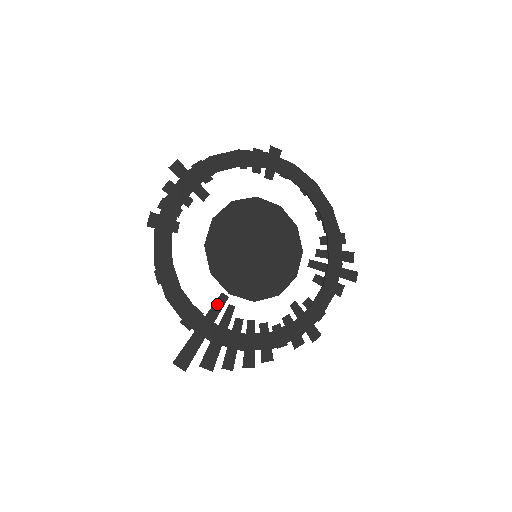
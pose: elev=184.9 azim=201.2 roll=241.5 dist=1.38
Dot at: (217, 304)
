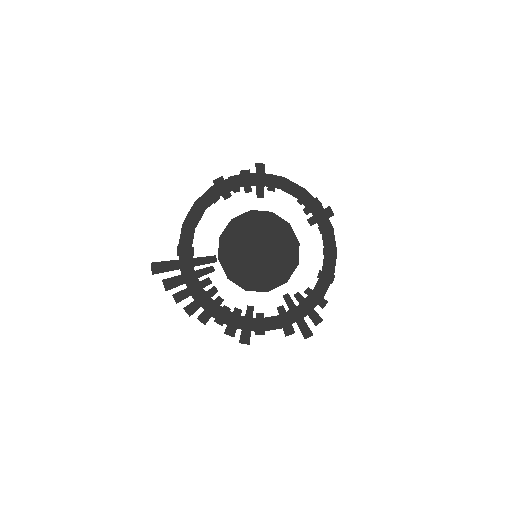
Dot at: (207, 259)
